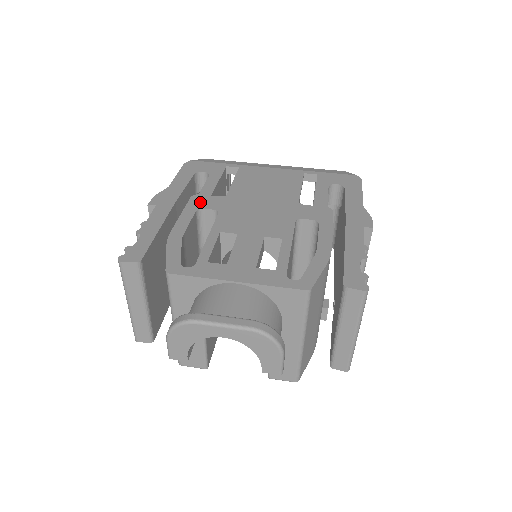
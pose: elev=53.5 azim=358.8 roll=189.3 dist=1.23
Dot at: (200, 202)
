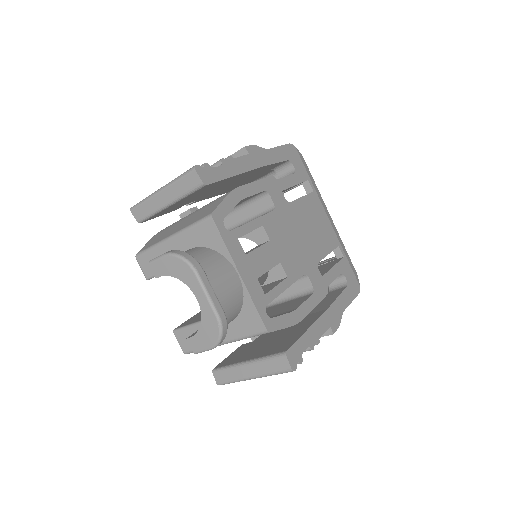
Dot at: (272, 187)
